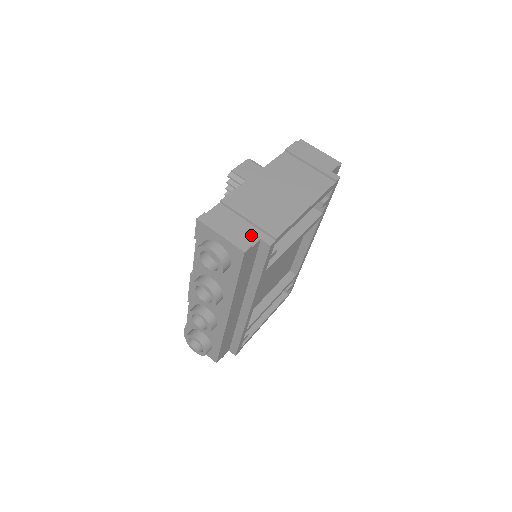
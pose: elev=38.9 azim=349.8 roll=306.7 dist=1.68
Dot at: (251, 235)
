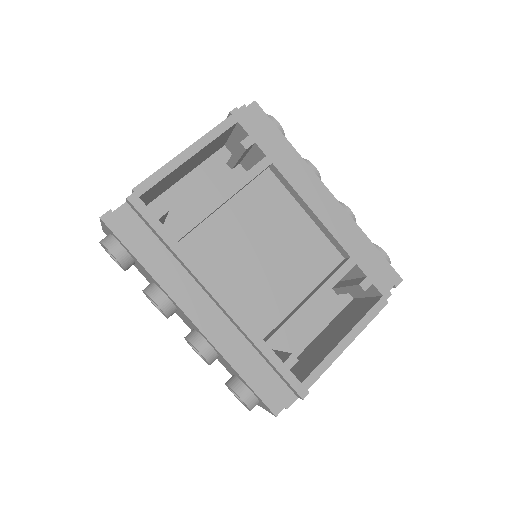
Dot at: occluded
